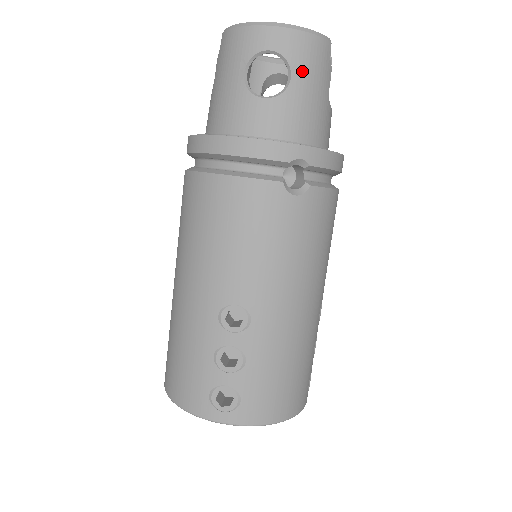
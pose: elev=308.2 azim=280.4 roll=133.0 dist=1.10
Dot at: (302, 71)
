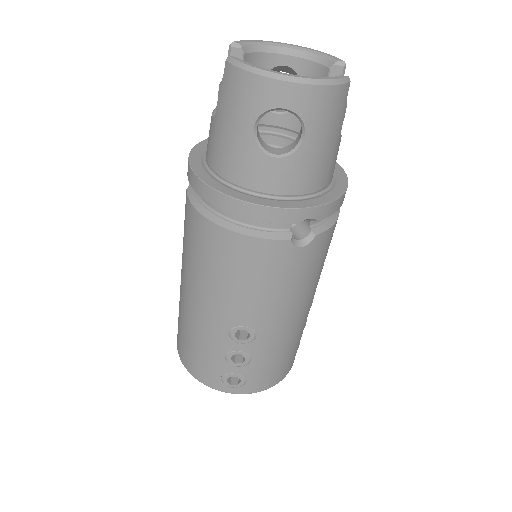
Dot at: (317, 127)
